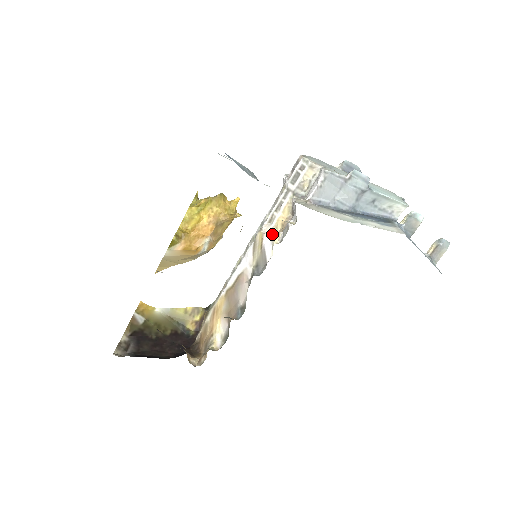
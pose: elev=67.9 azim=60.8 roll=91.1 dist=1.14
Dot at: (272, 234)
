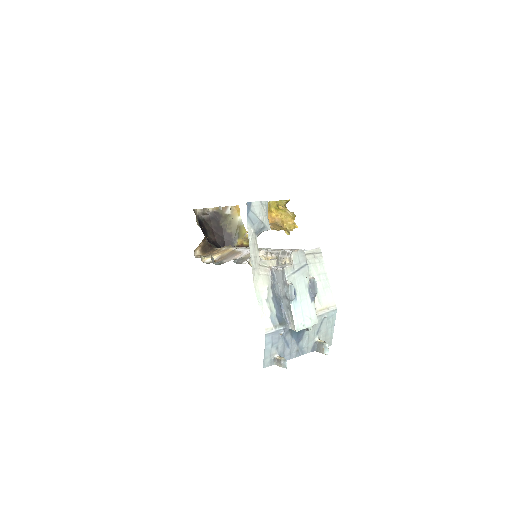
Dot at: occluded
